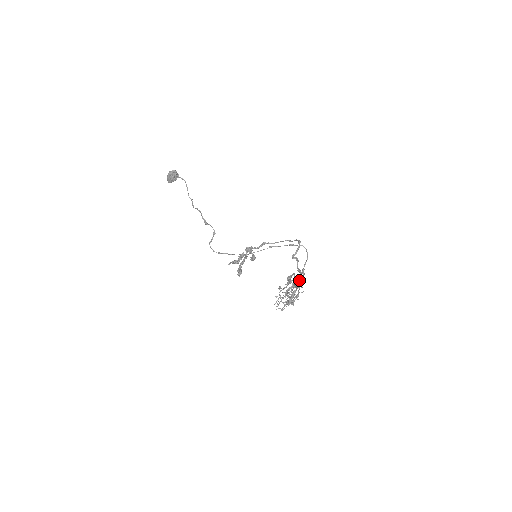
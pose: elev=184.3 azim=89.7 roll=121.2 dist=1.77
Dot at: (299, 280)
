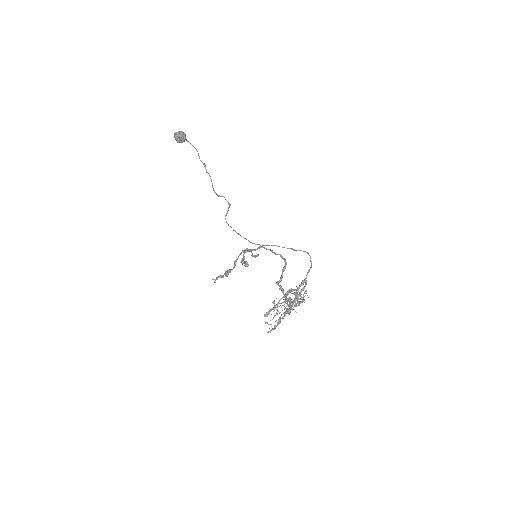
Dot at: occluded
